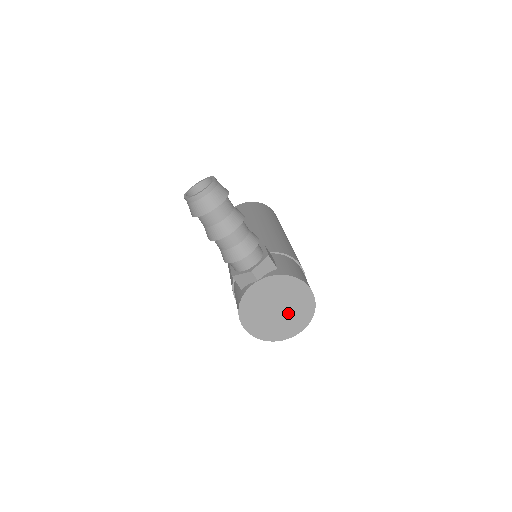
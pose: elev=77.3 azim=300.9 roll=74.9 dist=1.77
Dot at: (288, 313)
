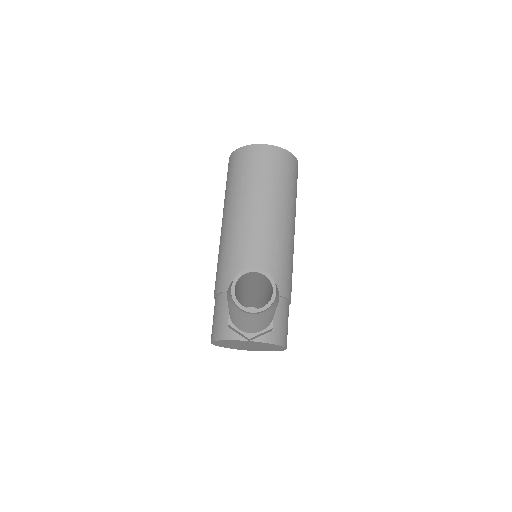
Dot at: (255, 348)
